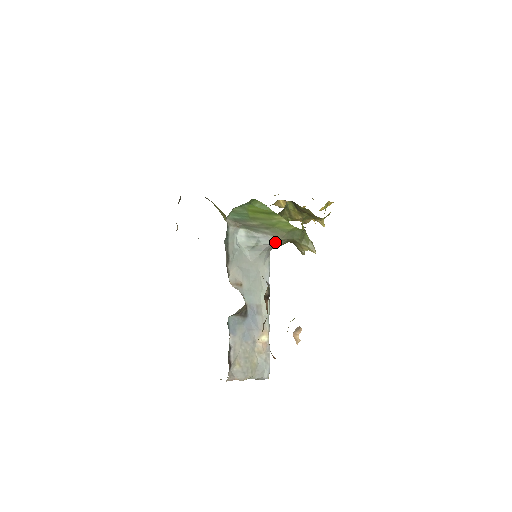
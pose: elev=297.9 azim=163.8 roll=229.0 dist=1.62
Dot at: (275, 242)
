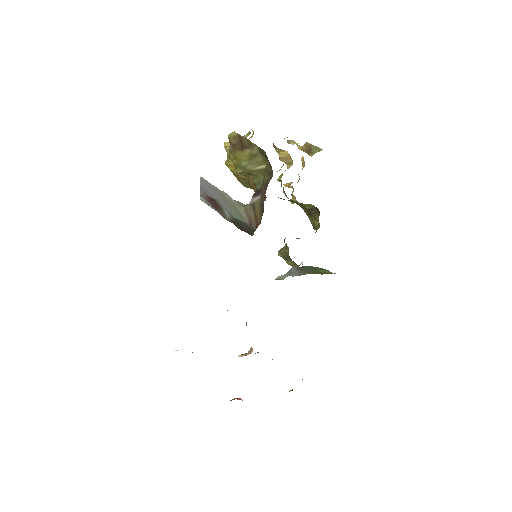
Dot at: occluded
